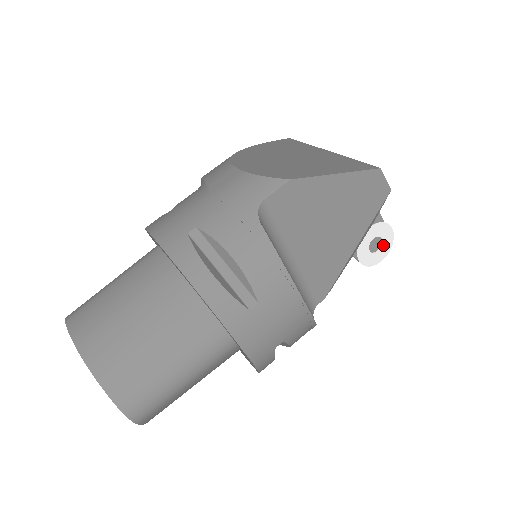
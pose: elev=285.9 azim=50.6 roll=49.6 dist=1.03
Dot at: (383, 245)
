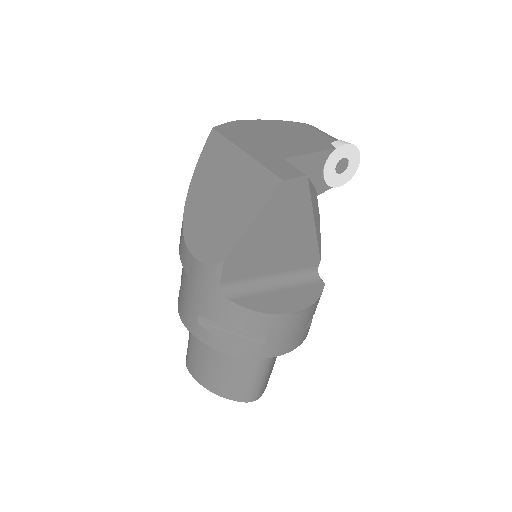
Dot at: (349, 159)
